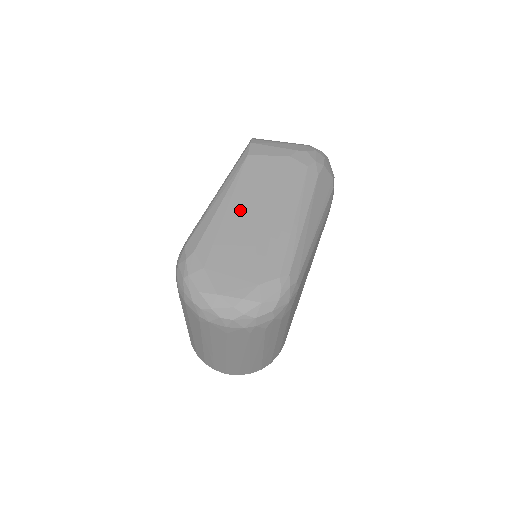
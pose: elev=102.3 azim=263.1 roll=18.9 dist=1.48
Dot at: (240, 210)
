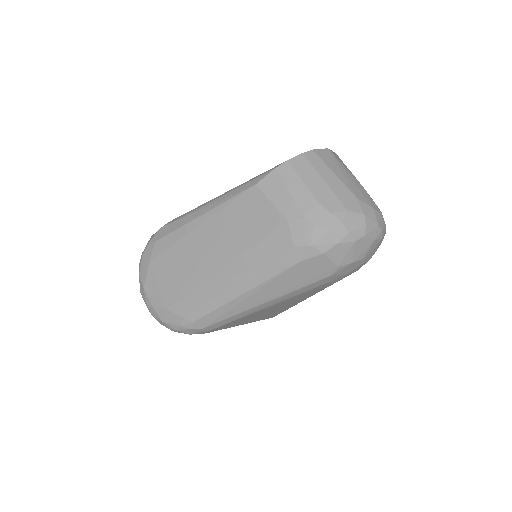
Dot at: (203, 238)
